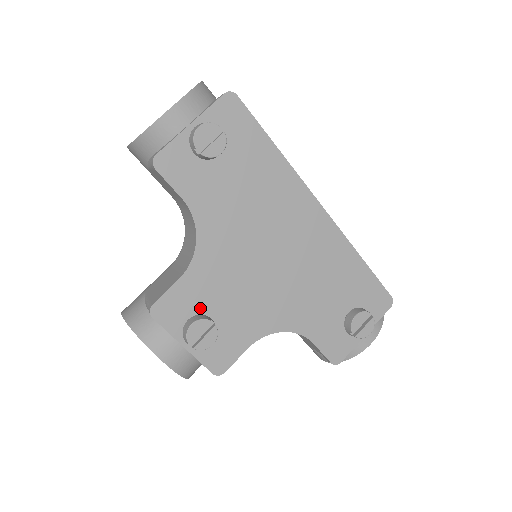
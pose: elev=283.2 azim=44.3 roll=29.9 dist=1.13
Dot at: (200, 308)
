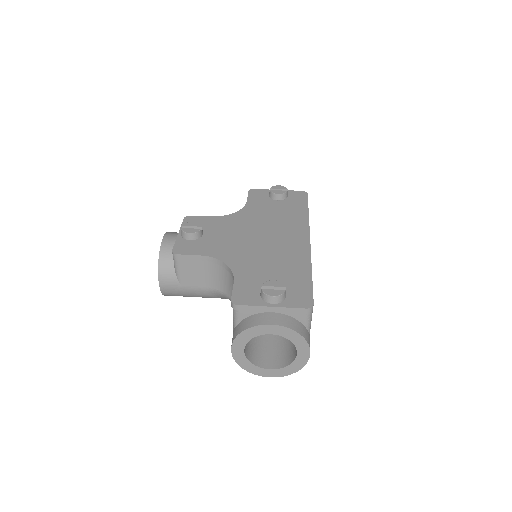
Dot at: (204, 229)
